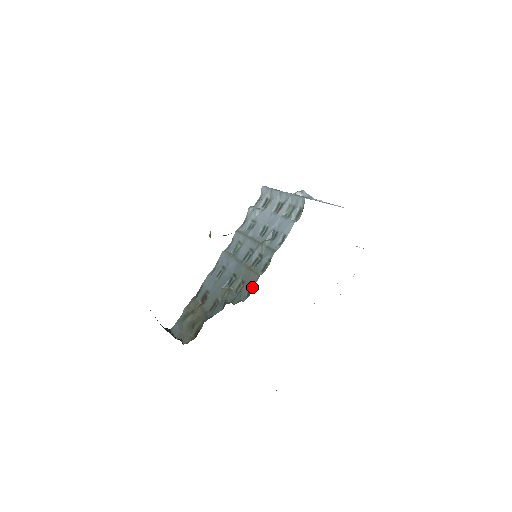
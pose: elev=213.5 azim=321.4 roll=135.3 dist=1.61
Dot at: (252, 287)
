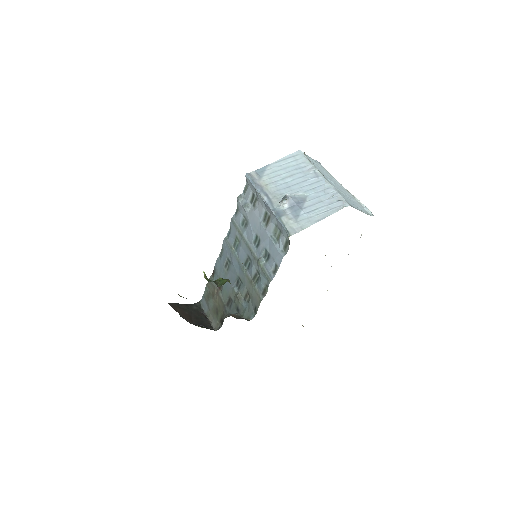
Dot at: (257, 308)
